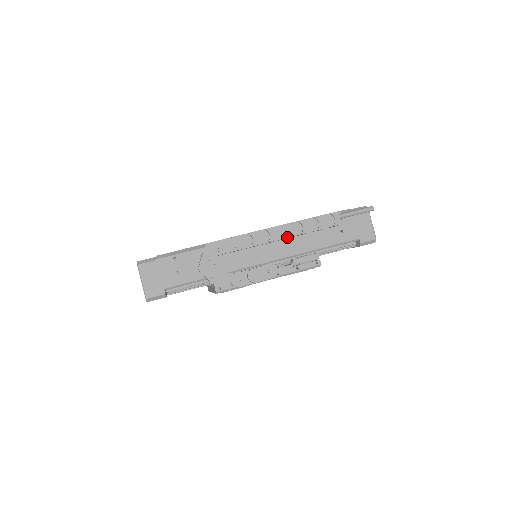
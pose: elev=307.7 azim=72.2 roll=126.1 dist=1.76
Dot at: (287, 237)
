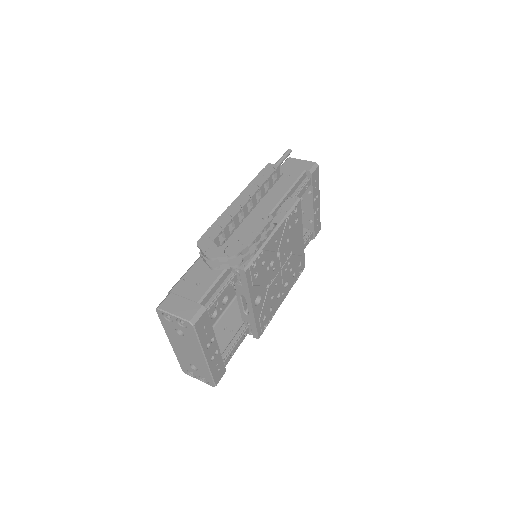
Dot at: (252, 196)
